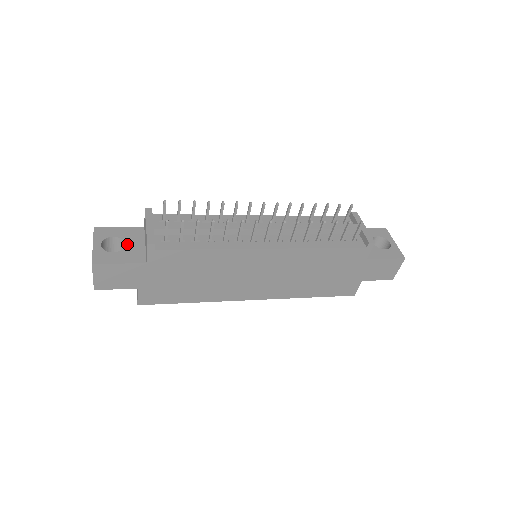
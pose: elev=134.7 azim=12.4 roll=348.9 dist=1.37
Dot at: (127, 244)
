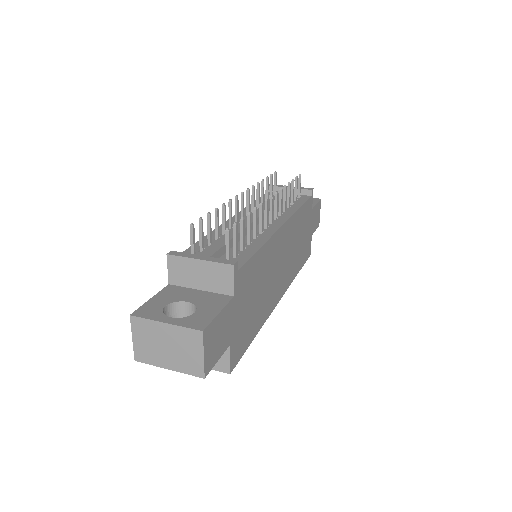
Dot at: (189, 300)
